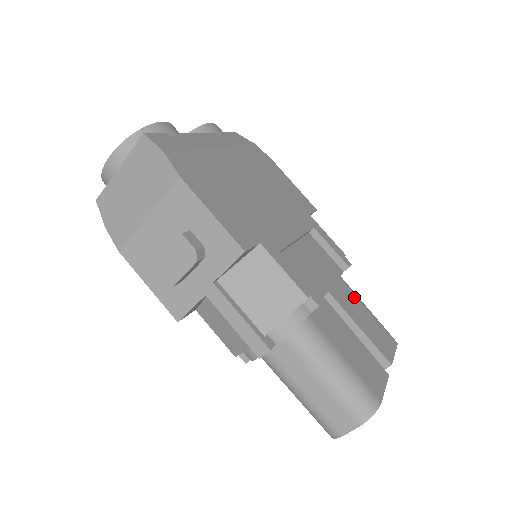
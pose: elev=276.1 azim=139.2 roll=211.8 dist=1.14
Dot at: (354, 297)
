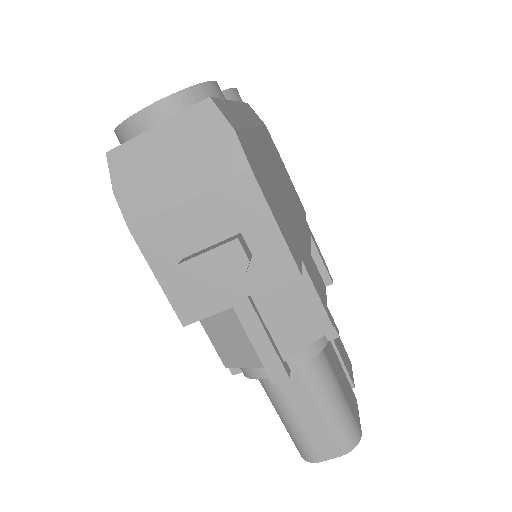
Dot at: occluded
